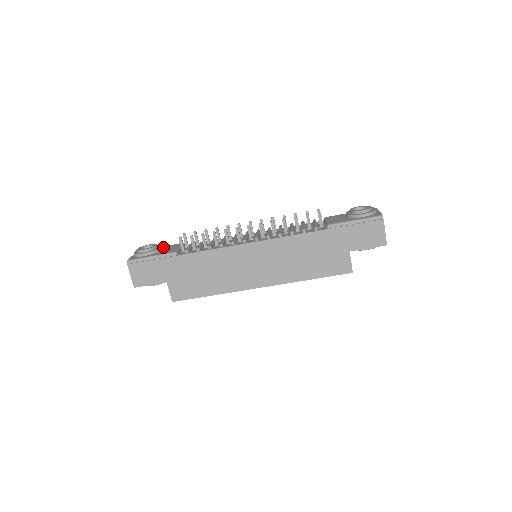
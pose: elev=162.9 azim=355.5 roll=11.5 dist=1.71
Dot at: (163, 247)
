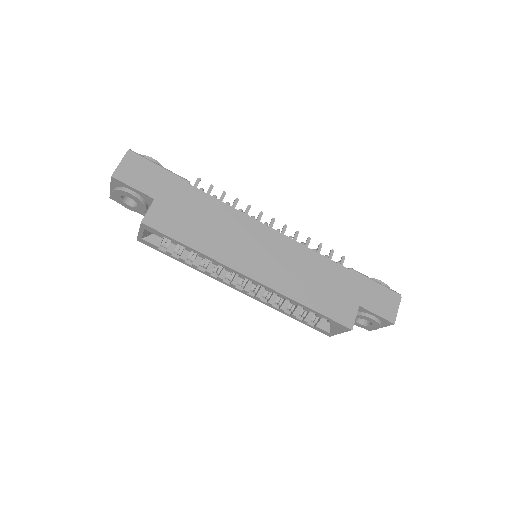
Dot at: occluded
